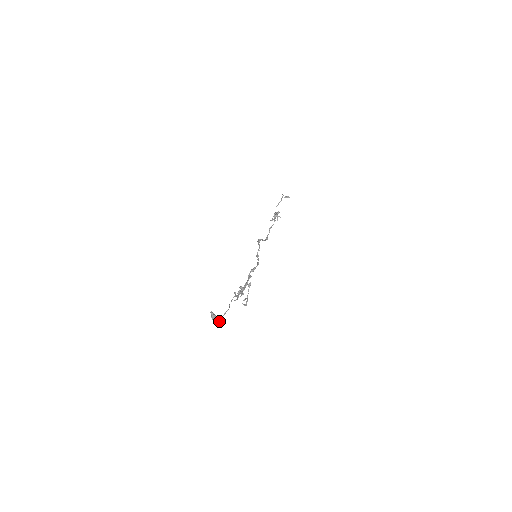
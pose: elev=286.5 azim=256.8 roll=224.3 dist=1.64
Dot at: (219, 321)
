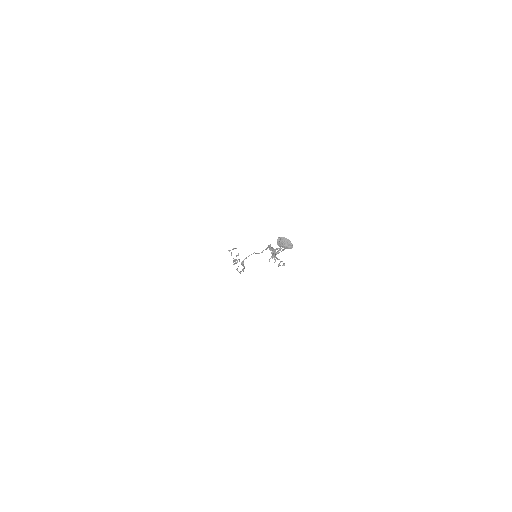
Dot at: (289, 242)
